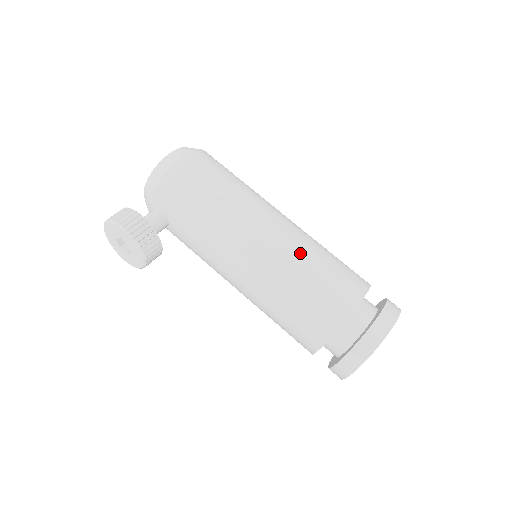
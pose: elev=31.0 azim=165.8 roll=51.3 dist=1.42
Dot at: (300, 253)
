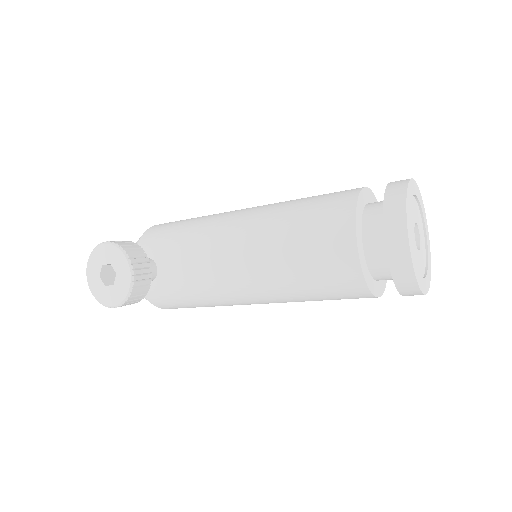
Dot at: occluded
